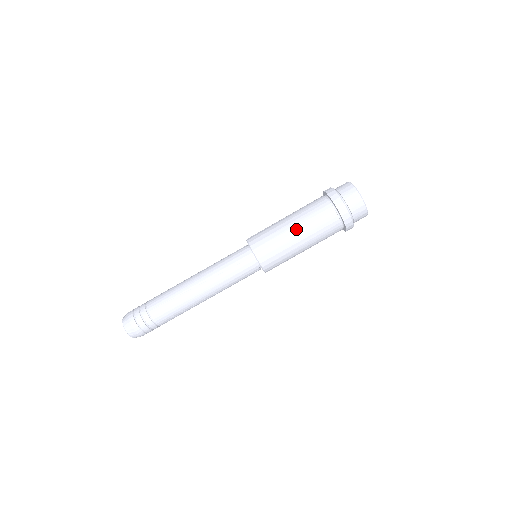
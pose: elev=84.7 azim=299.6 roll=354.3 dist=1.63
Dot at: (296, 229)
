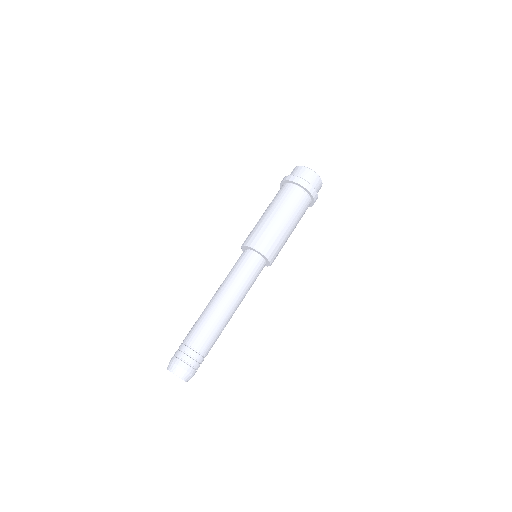
Dot at: (265, 212)
